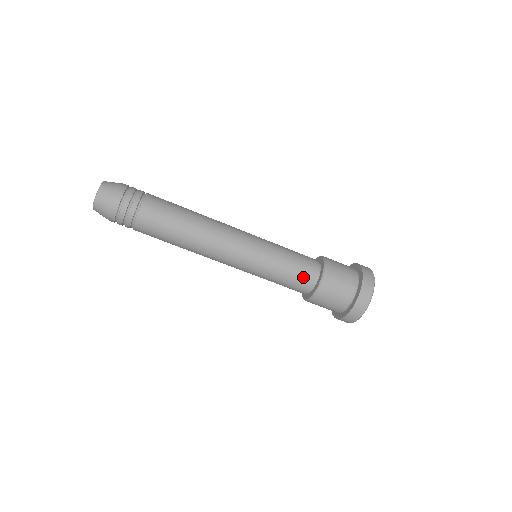
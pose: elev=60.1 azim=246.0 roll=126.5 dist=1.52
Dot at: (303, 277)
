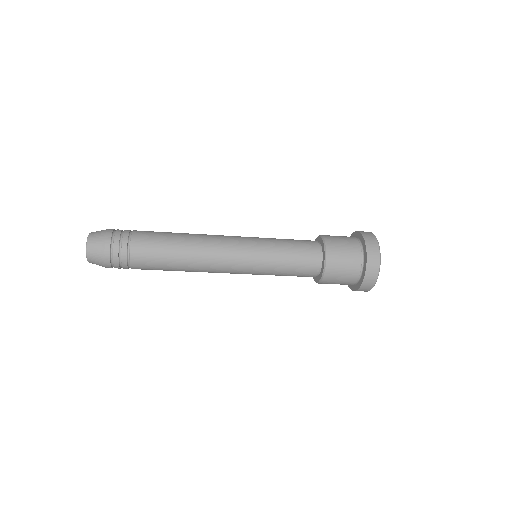
Dot at: (307, 264)
